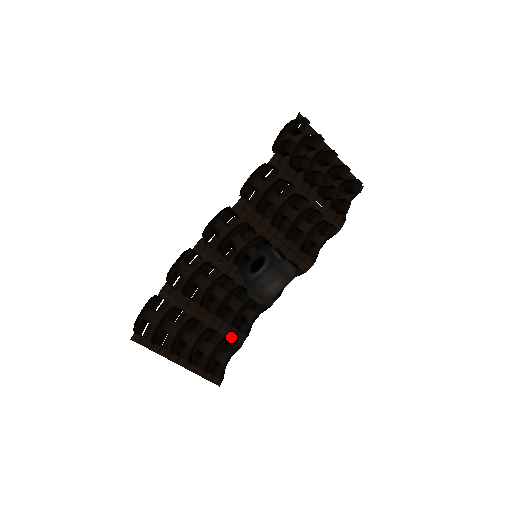
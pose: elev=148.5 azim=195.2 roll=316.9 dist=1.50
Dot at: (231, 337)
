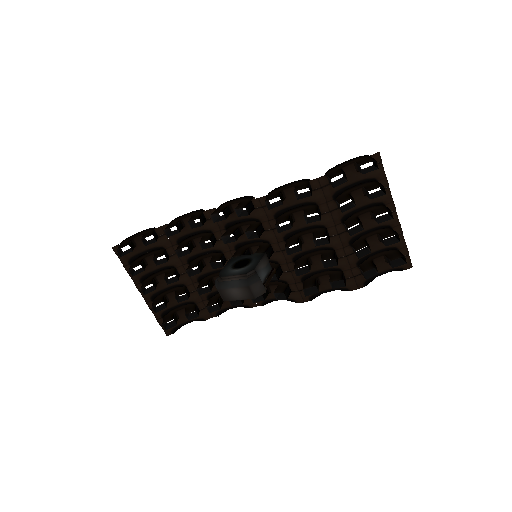
Dot at: (201, 306)
